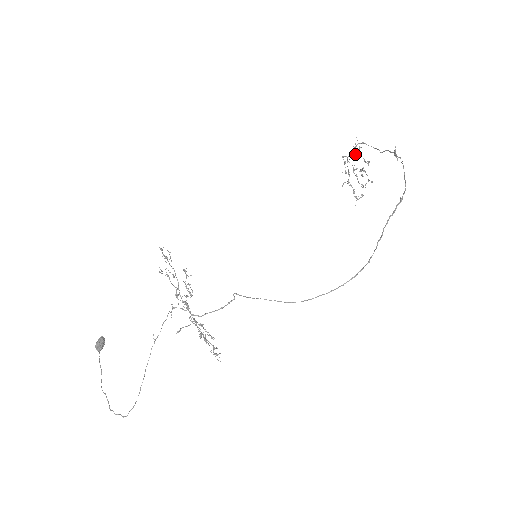
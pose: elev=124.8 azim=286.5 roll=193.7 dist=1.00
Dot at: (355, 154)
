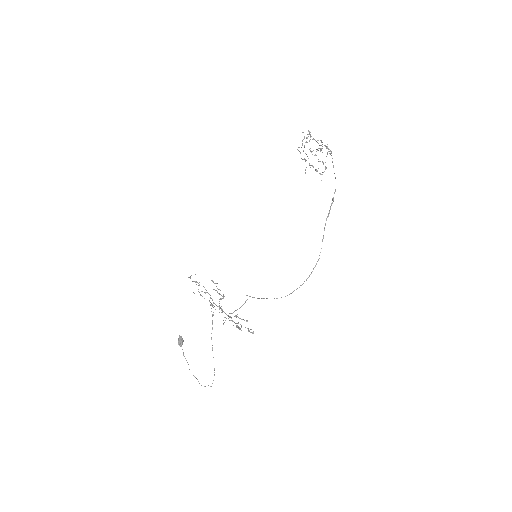
Dot at: occluded
